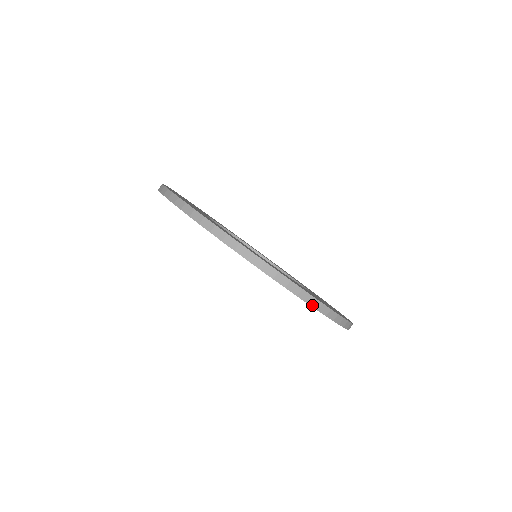
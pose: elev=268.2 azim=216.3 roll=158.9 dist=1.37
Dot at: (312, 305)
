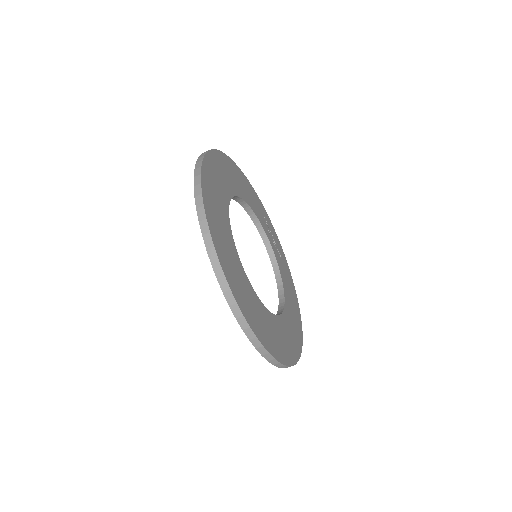
Dot at: (233, 310)
